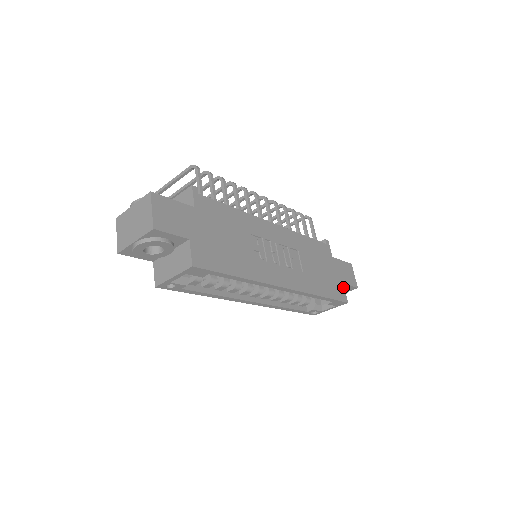
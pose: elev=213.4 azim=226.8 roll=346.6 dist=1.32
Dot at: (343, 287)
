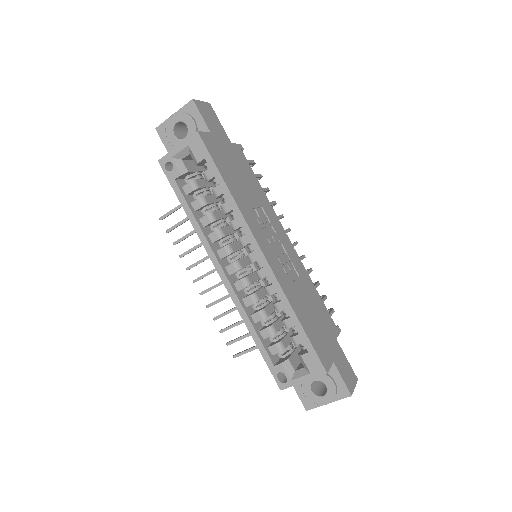
Dot at: (331, 362)
